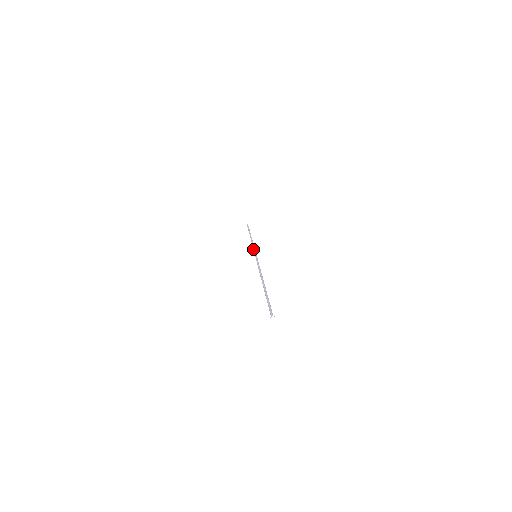
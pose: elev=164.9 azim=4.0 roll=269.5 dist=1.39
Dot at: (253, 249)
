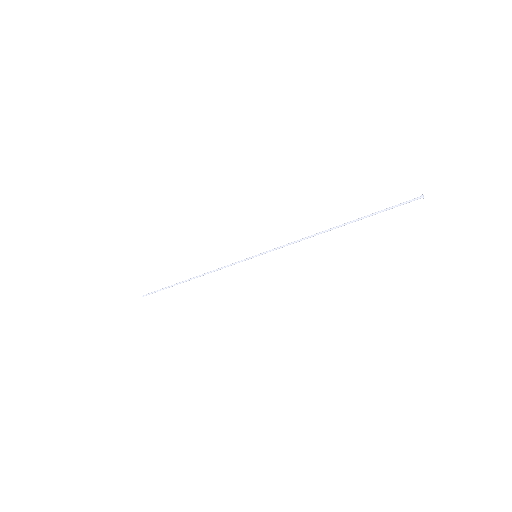
Dot at: (233, 263)
